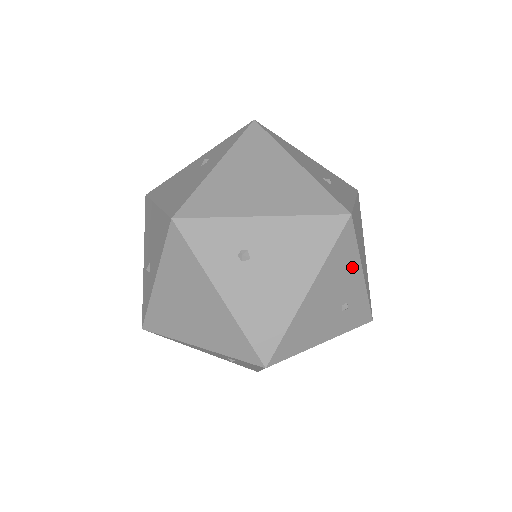
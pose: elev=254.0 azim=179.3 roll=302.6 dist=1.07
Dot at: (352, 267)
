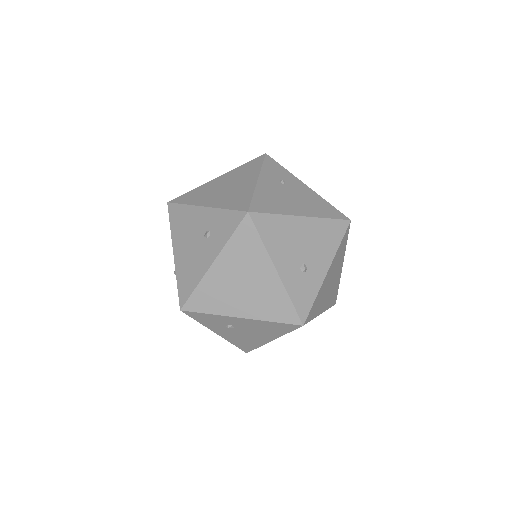
Dot at: occluded
